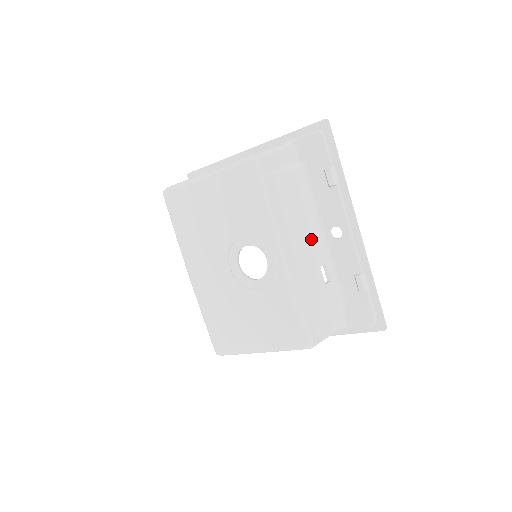
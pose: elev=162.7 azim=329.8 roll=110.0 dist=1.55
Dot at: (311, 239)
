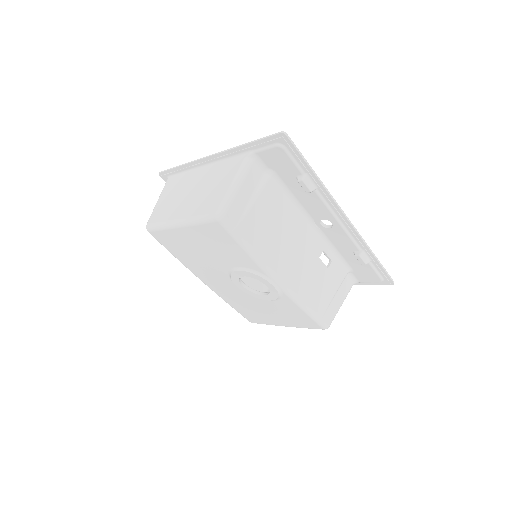
Dot at: (303, 241)
